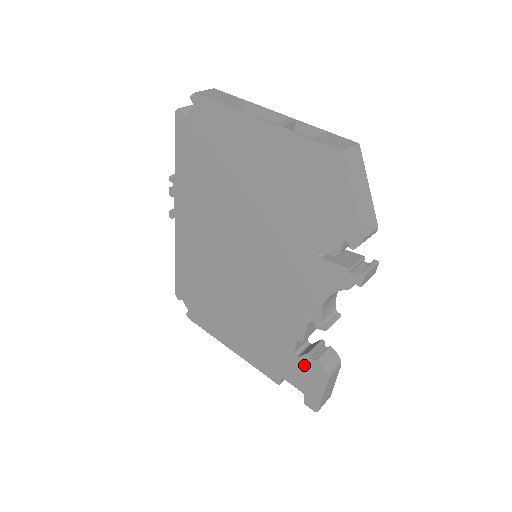
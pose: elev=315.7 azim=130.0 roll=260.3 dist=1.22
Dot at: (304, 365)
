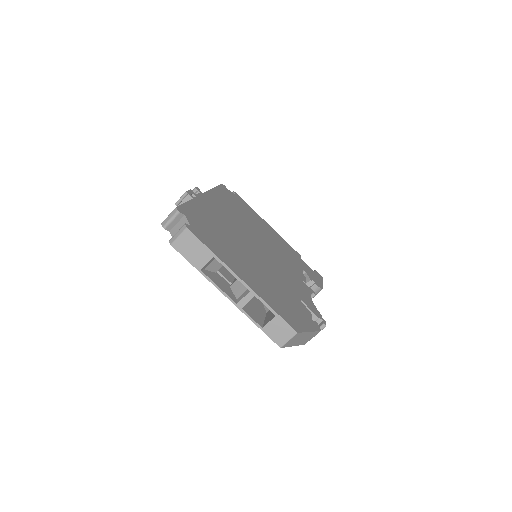
Dot at: occluded
